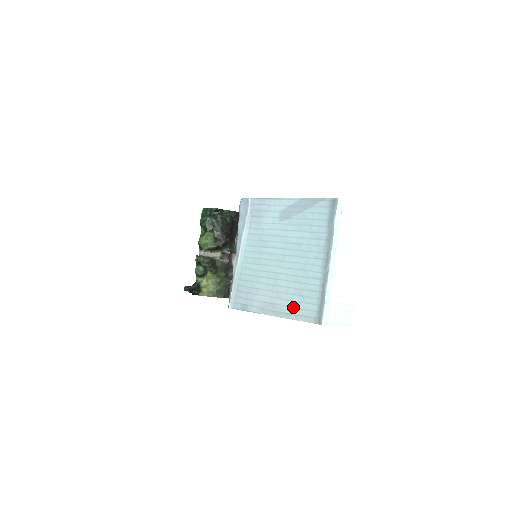
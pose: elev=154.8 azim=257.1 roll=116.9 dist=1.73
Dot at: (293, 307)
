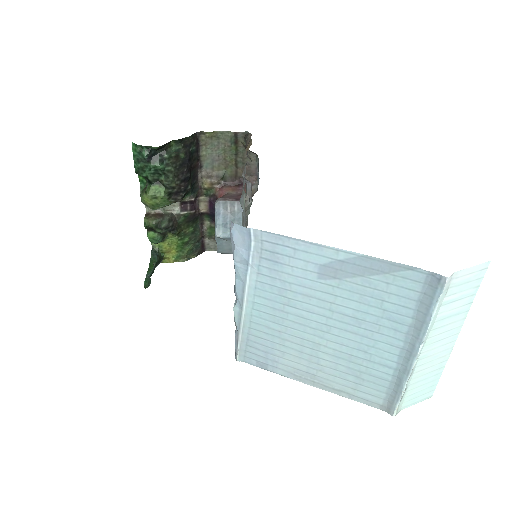
Dot at: (345, 386)
